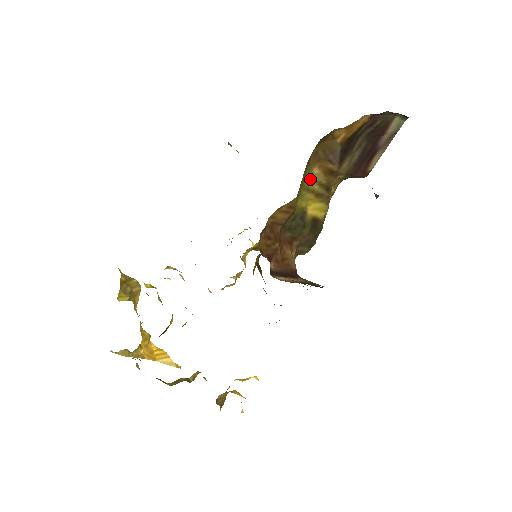
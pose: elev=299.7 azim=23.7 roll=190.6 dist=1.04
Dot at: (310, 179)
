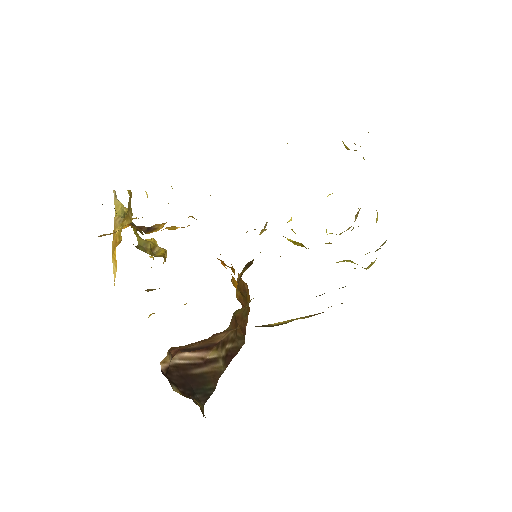
Dot at: occluded
